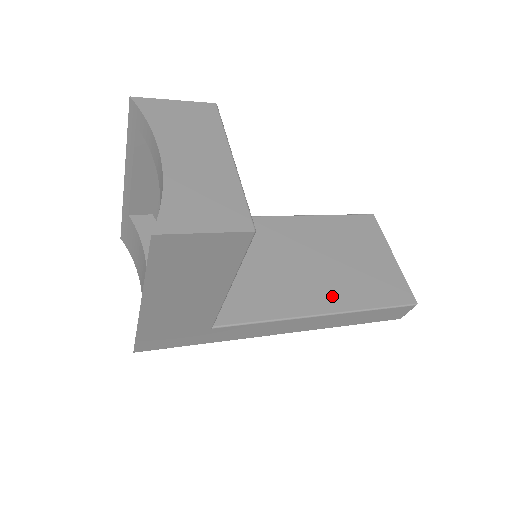
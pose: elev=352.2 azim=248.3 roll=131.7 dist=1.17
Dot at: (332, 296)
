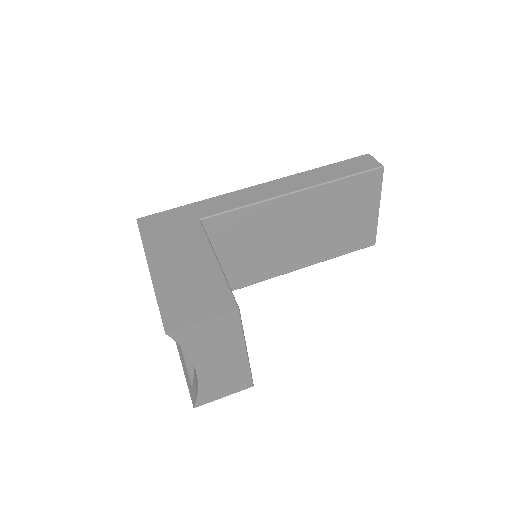
Dot at: (310, 256)
